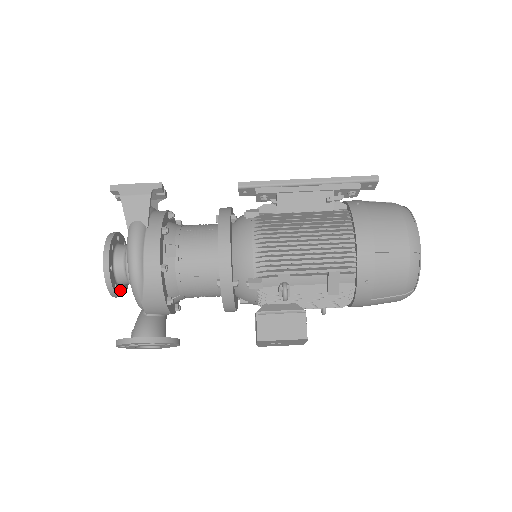
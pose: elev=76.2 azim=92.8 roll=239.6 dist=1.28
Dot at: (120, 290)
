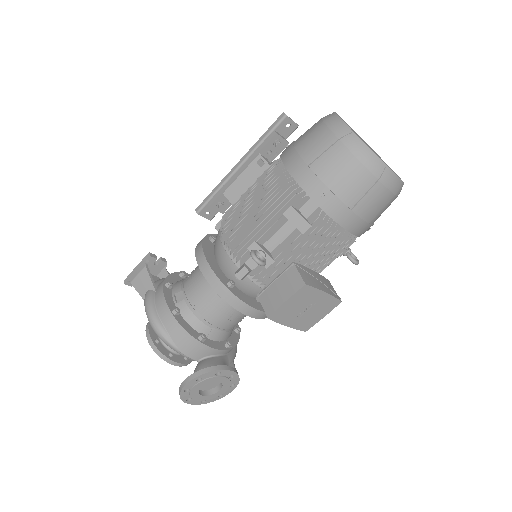
Dot at: (181, 358)
